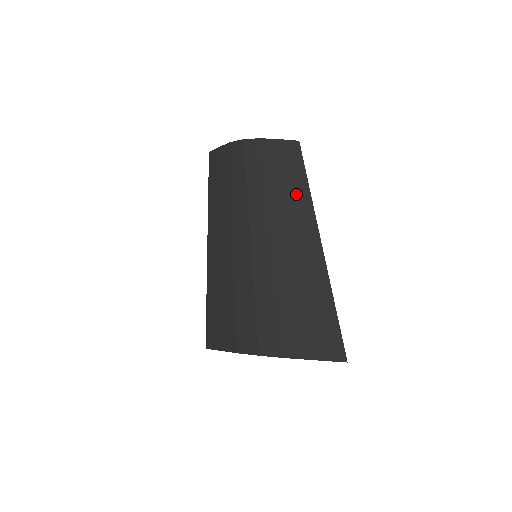
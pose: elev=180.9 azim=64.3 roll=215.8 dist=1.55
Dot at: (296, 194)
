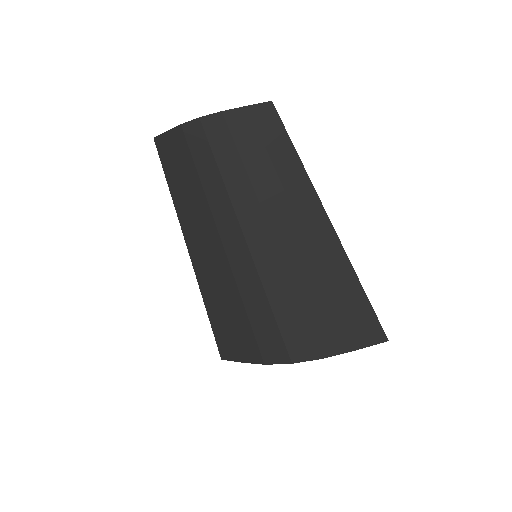
Dot at: (286, 172)
